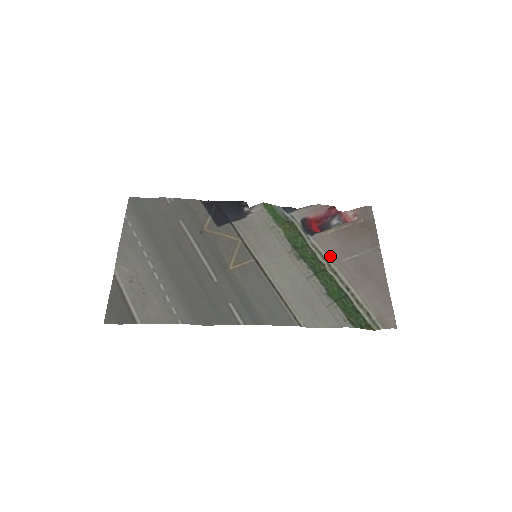
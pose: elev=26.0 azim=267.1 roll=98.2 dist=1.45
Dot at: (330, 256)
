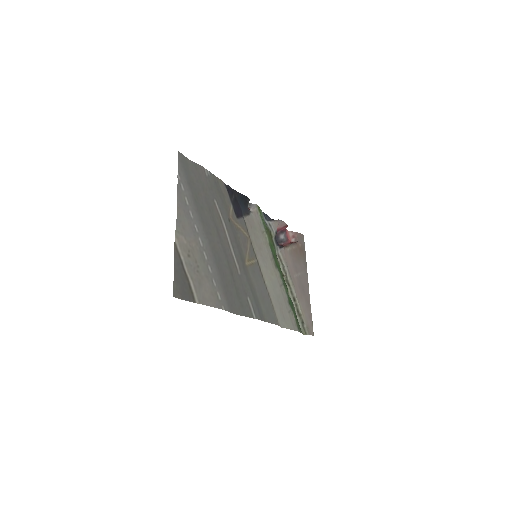
Dot at: (289, 270)
